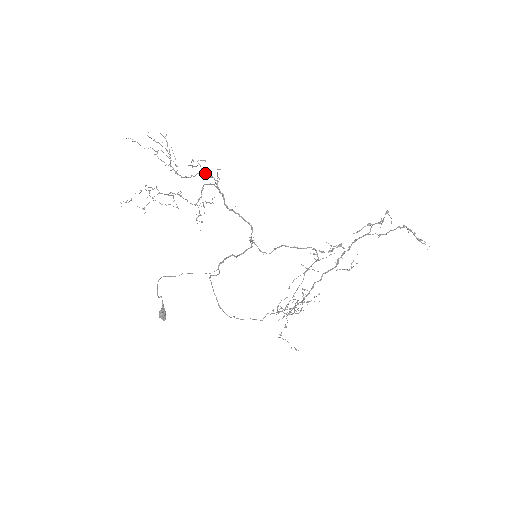
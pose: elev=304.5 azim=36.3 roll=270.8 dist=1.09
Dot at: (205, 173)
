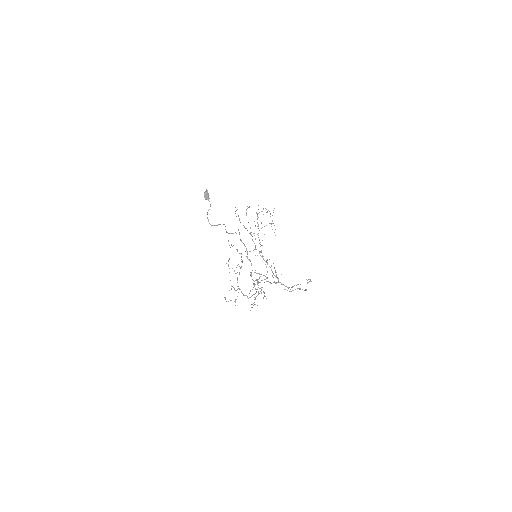
Dot at: occluded
